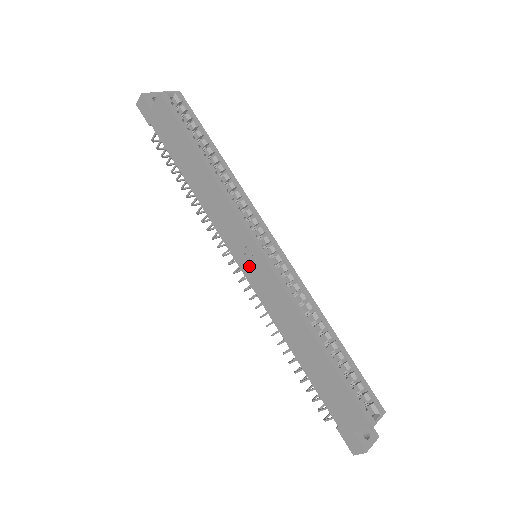
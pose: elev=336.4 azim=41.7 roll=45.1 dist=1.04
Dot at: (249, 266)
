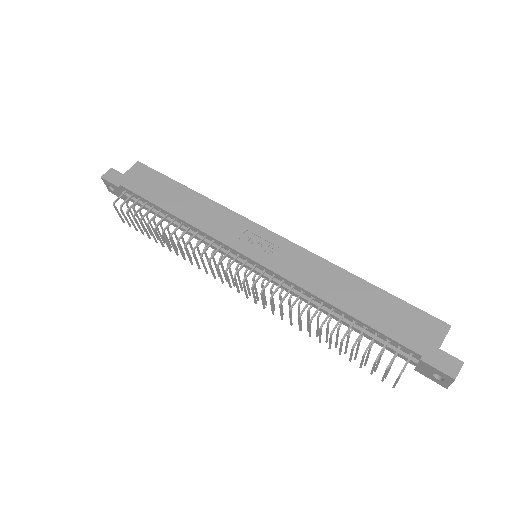
Dot at: (259, 251)
